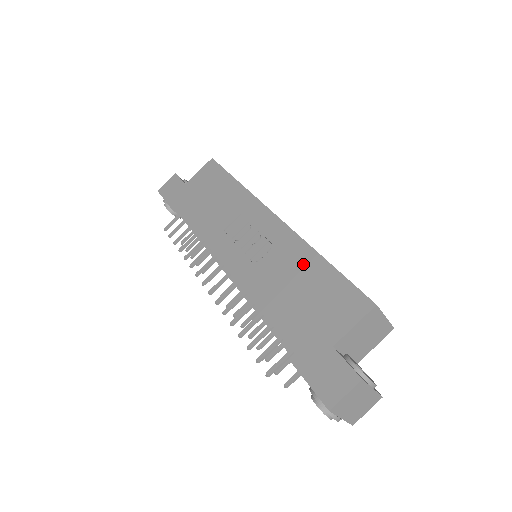
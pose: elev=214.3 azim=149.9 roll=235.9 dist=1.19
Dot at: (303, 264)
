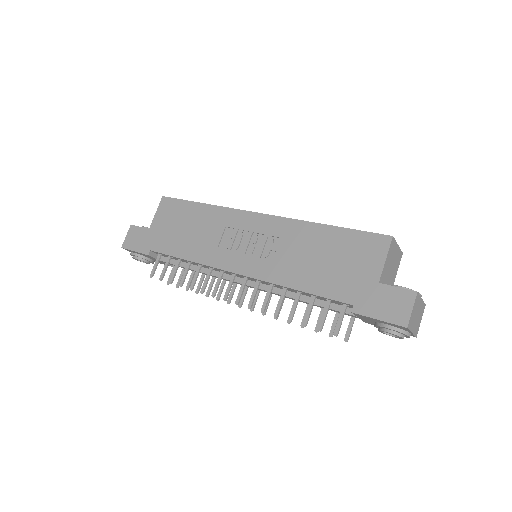
Dot at: (312, 238)
